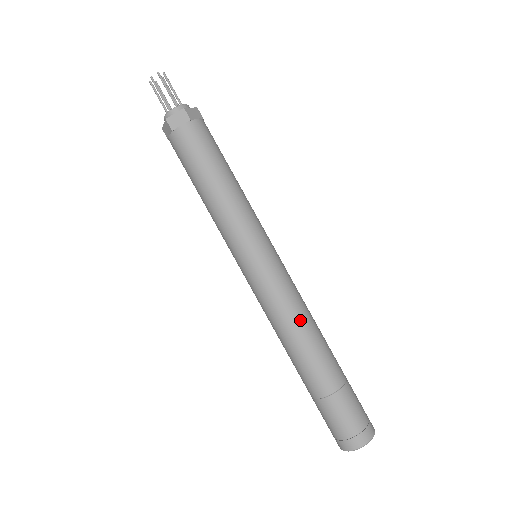
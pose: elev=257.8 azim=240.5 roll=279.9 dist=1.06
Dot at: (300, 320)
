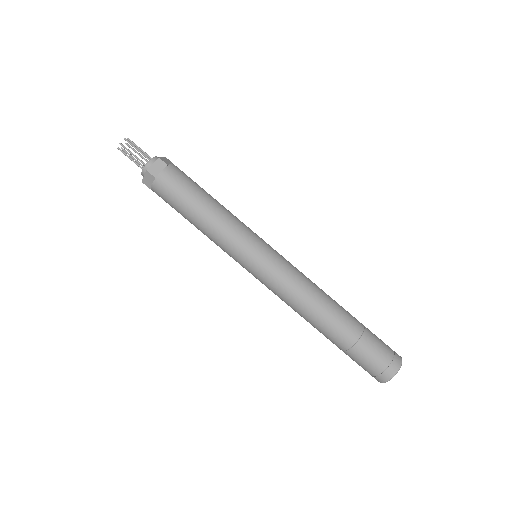
Dot at: (313, 289)
